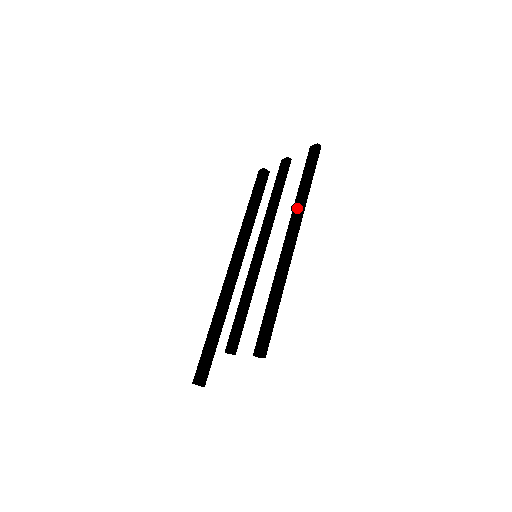
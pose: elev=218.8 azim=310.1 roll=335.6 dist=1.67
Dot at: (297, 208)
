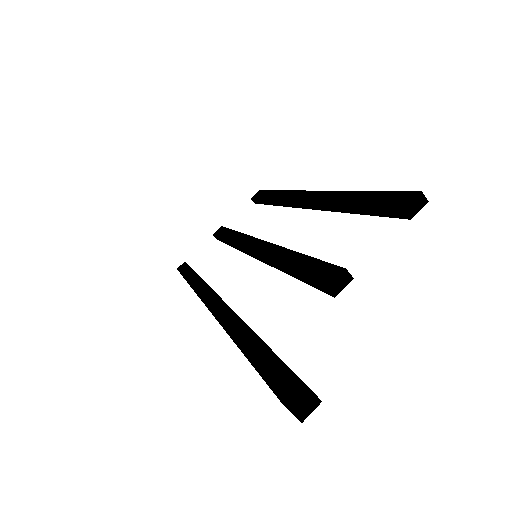
Dot at: (287, 194)
